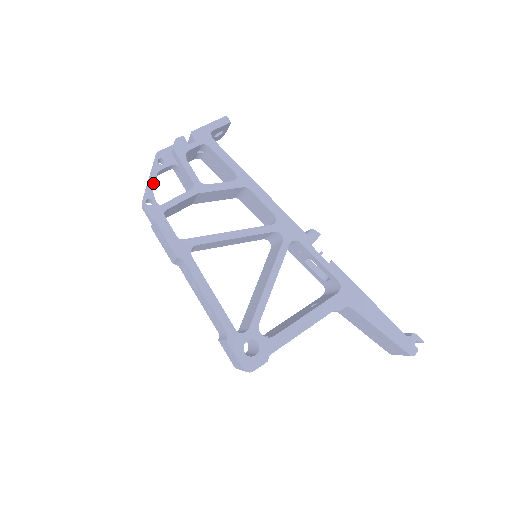
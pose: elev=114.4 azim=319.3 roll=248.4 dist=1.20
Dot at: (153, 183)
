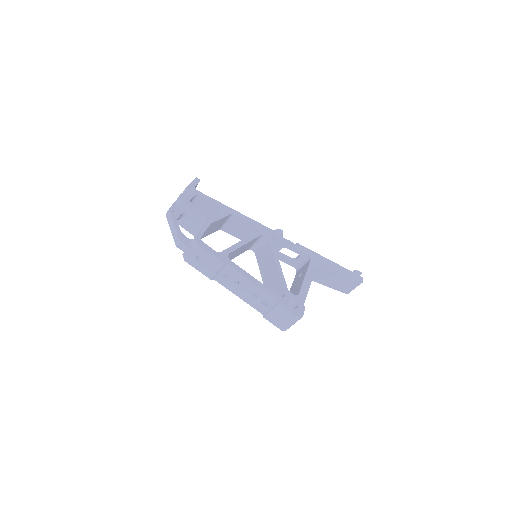
Dot at: (179, 227)
